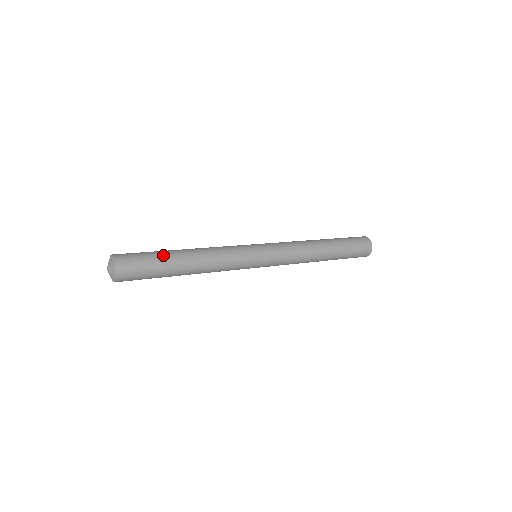
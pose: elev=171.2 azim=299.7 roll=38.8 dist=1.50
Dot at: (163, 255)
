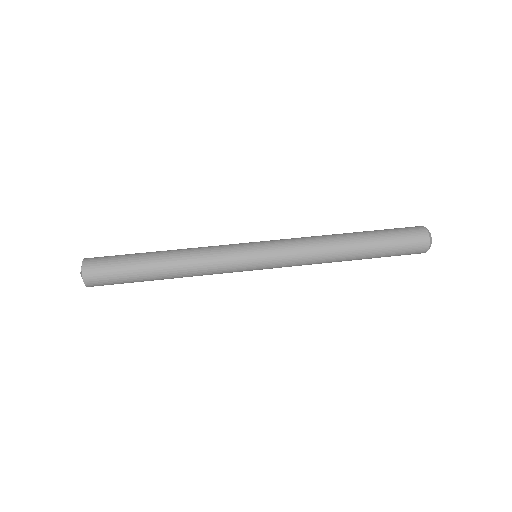
Dot at: (135, 261)
